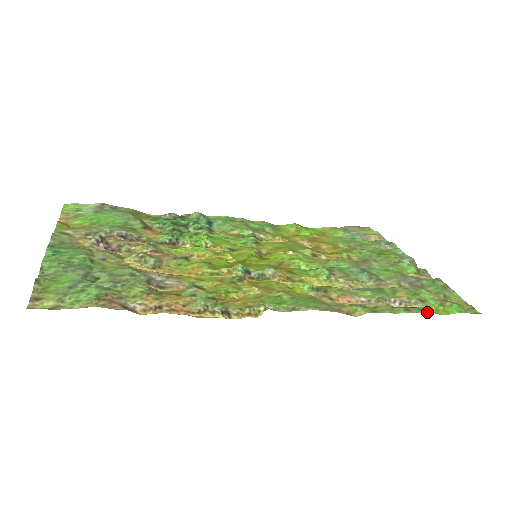
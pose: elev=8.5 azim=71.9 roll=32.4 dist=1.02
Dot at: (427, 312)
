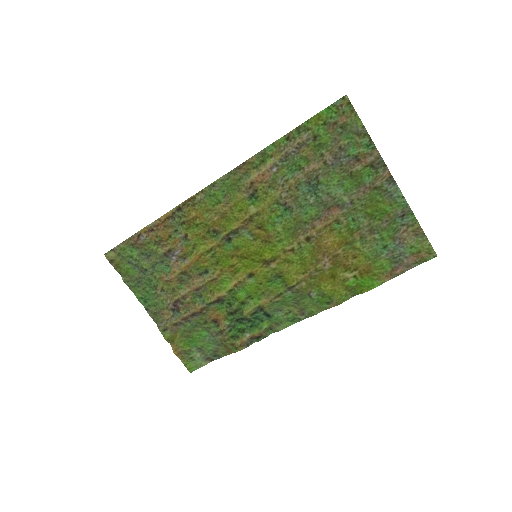
Dot at: (300, 127)
